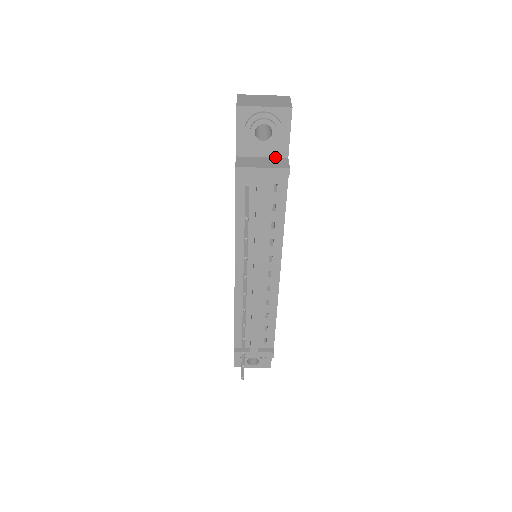
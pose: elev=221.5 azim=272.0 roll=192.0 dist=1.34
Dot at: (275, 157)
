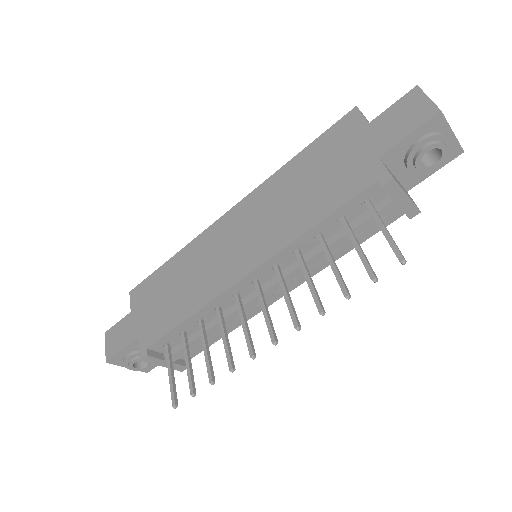
Dot at: (401, 183)
